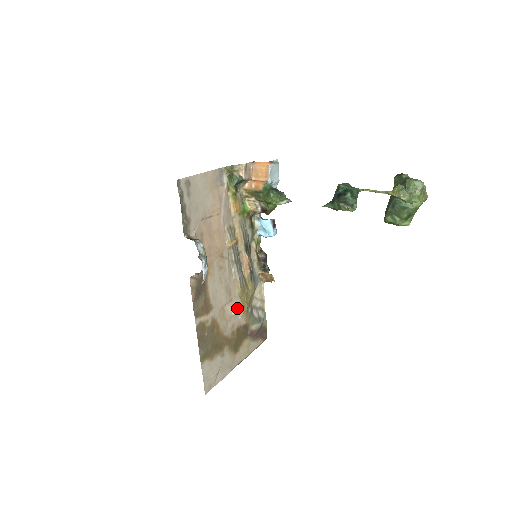
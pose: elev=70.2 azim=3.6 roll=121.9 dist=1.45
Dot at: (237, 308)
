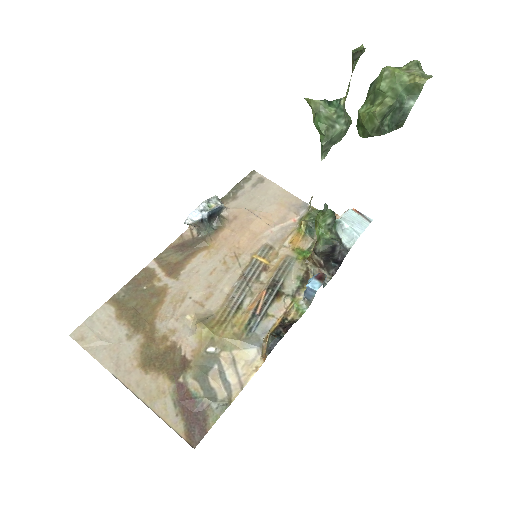
Dot at: (197, 316)
